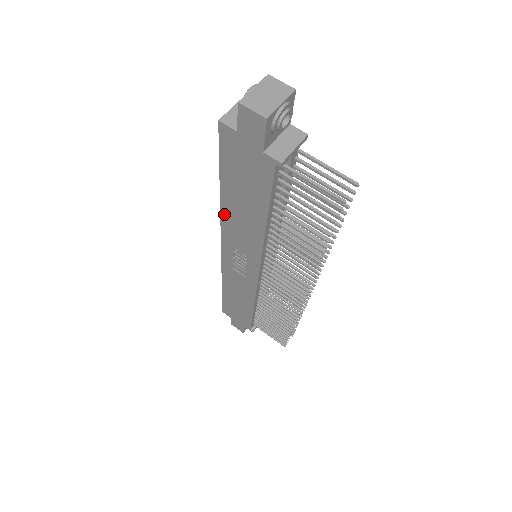
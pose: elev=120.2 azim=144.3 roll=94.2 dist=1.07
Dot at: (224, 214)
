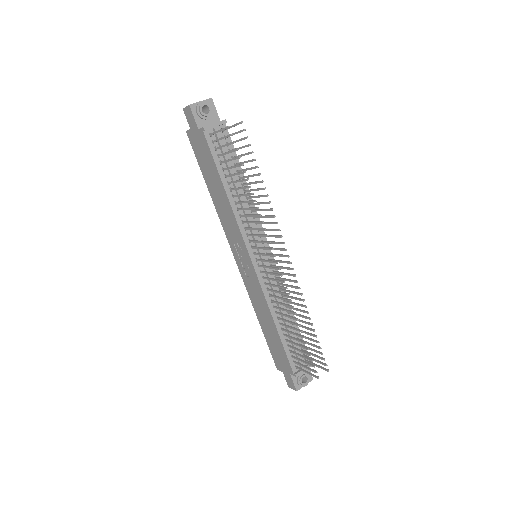
Dot at: (218, 211)
